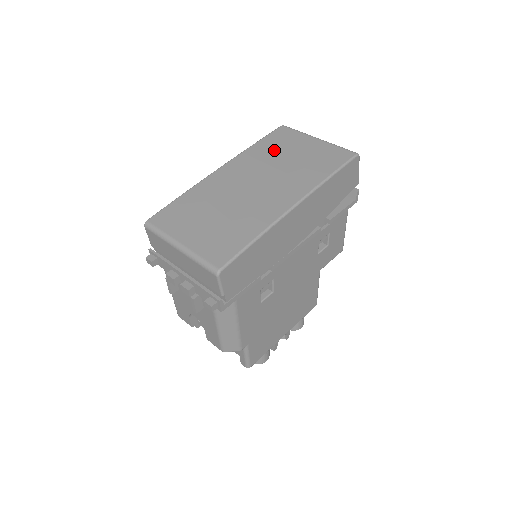
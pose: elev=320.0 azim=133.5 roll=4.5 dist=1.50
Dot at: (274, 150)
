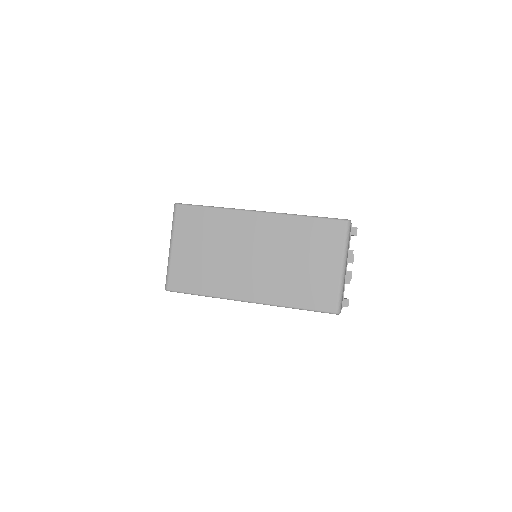
Dot at: (304, 241)
